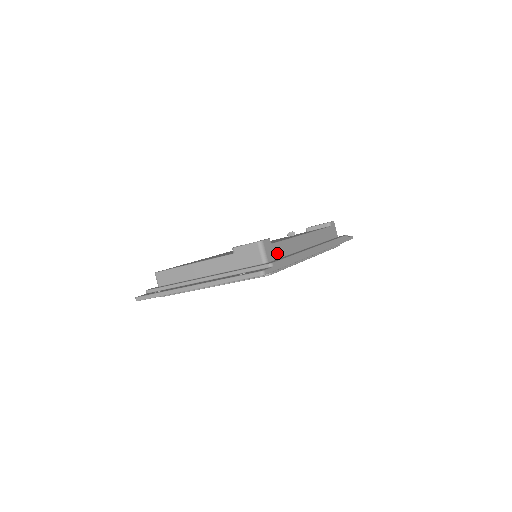
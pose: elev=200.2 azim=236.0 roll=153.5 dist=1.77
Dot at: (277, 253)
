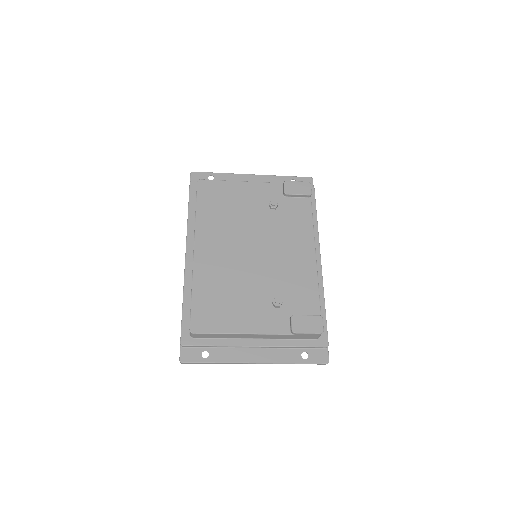
Dot at: occluded
